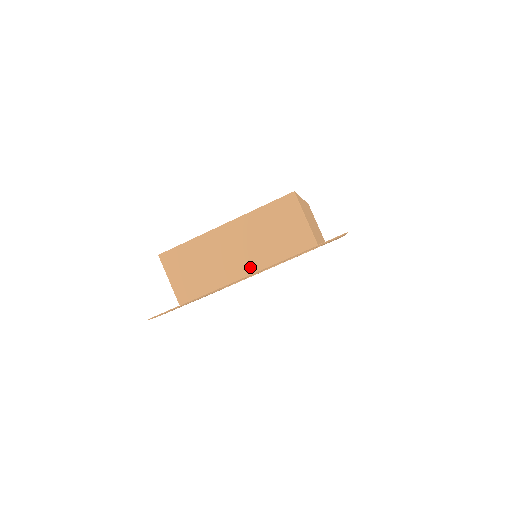
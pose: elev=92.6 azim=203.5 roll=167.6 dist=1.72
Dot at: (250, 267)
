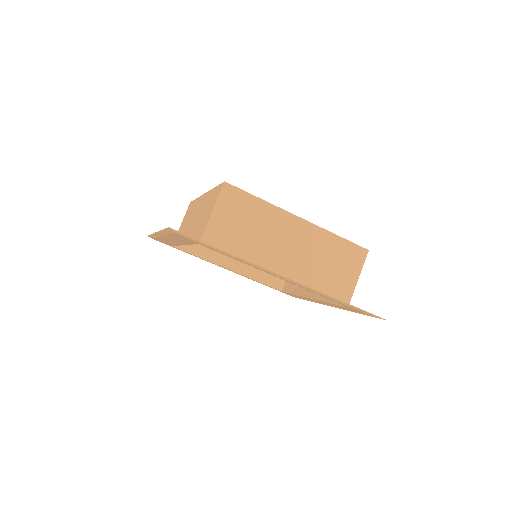
Dot at: (288, 272)
